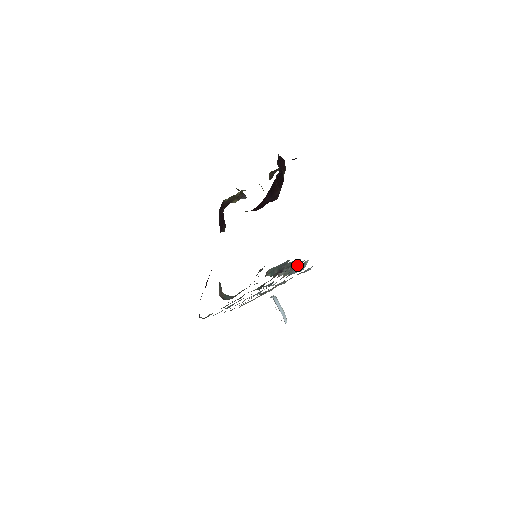
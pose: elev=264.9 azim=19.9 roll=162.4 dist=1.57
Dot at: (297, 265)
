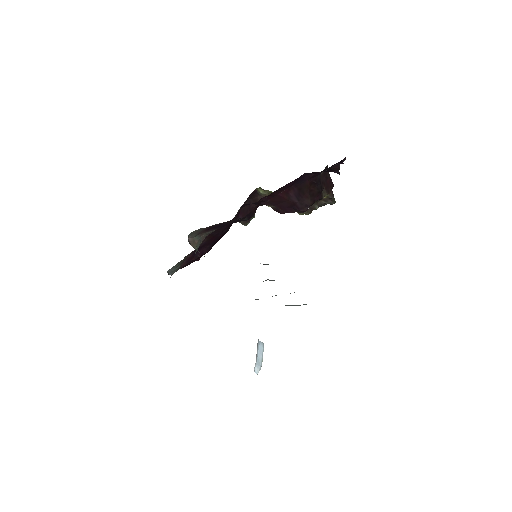
Dot at: occluded
